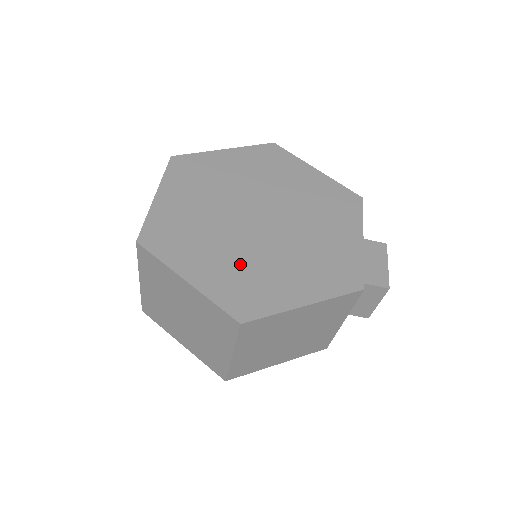
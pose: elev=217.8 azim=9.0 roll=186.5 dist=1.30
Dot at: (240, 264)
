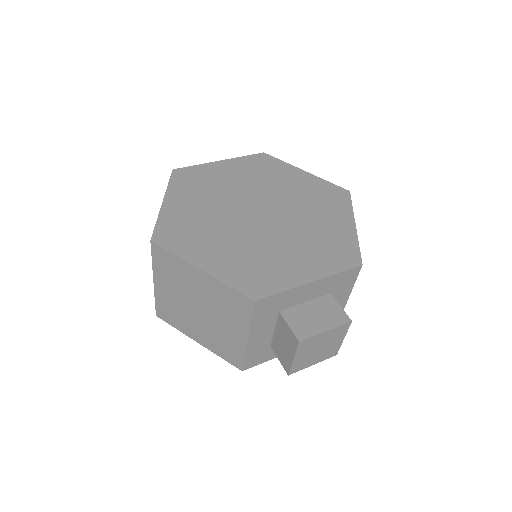
Dot at: (204, 220)
